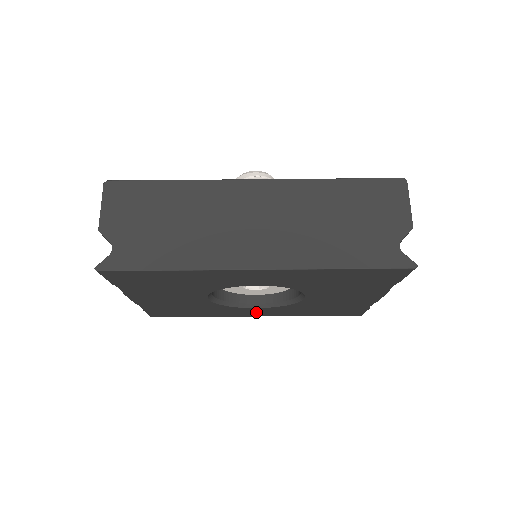
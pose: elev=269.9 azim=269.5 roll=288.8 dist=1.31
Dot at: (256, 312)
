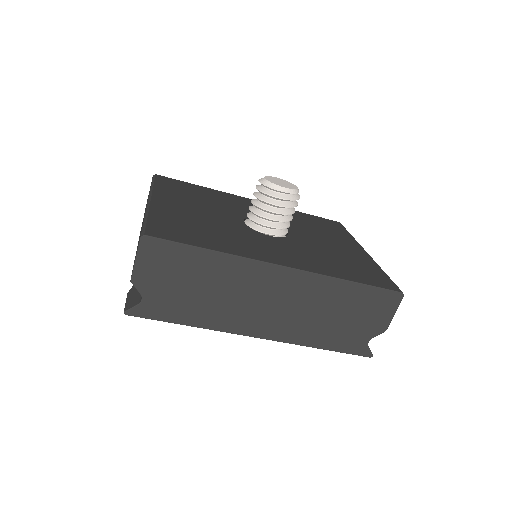
Dot at: occluded
